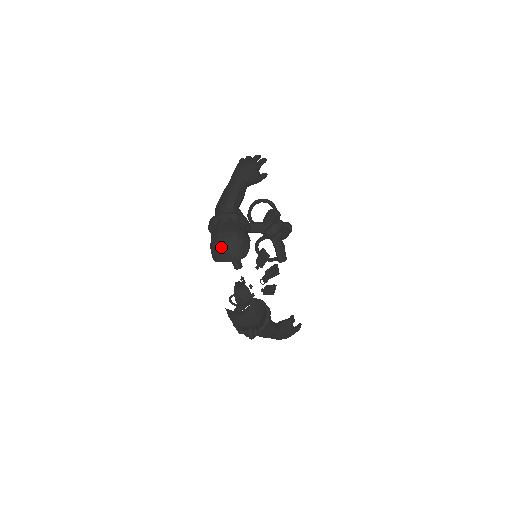
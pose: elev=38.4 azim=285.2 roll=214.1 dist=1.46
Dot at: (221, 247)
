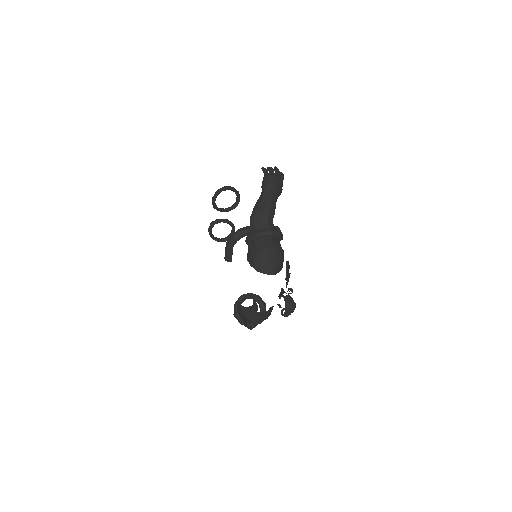
Dot at: (268, 261)
